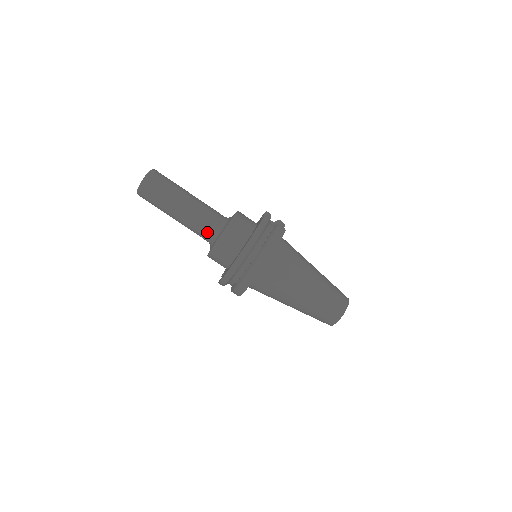
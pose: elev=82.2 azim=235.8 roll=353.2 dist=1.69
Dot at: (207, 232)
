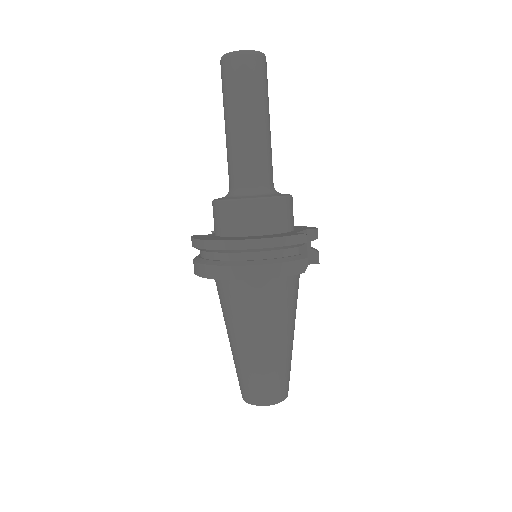
Dot at: (235, 179)
